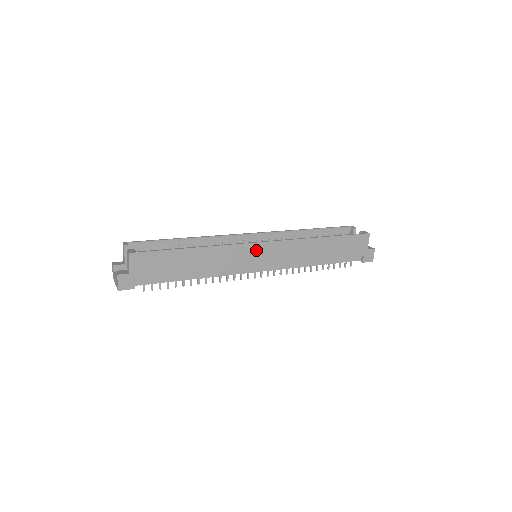
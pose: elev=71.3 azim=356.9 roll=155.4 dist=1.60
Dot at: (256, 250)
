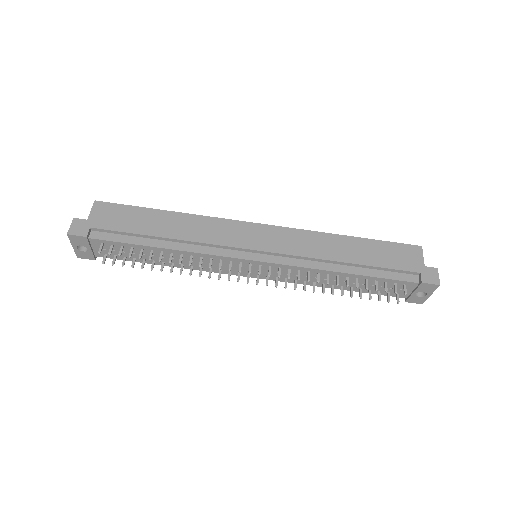
Dot at: (249, 230)
